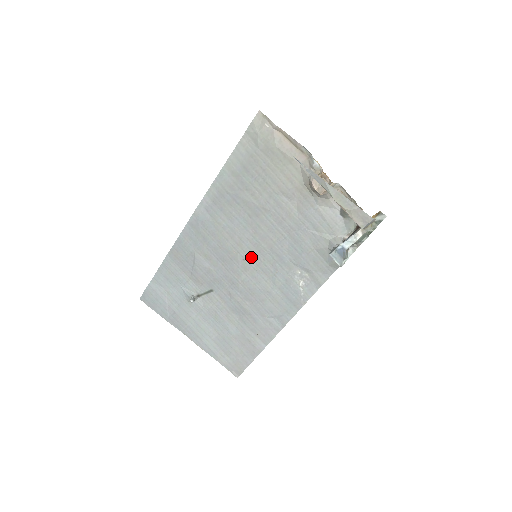
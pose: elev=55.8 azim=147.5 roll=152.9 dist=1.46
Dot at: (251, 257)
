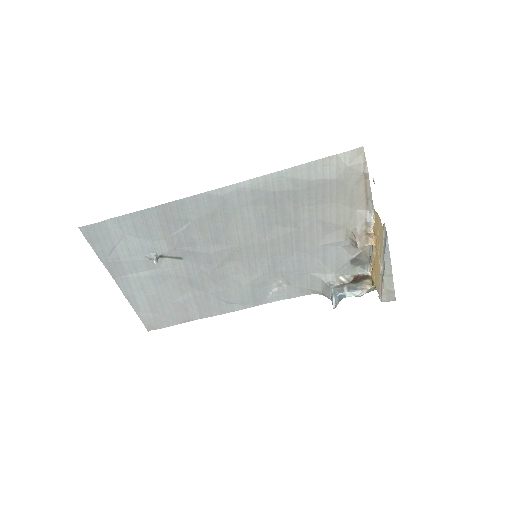
Dot at: (248, 252)
